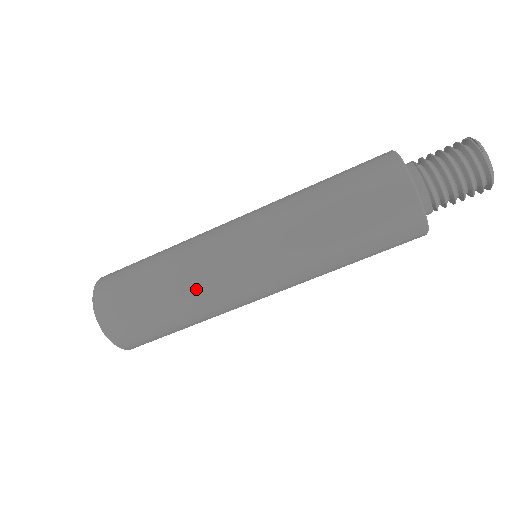
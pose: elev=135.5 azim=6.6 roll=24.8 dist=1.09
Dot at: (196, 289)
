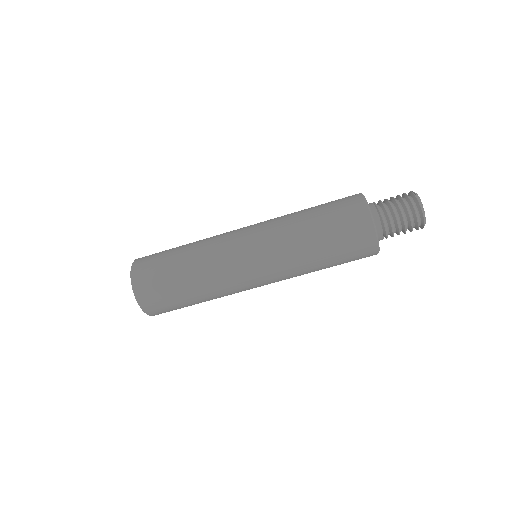
Dot at: (209, 264)
